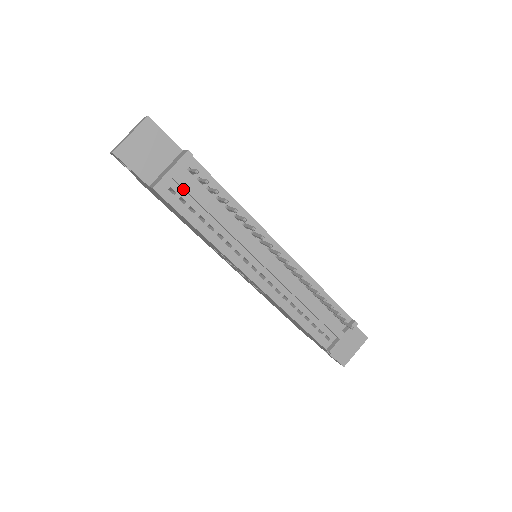
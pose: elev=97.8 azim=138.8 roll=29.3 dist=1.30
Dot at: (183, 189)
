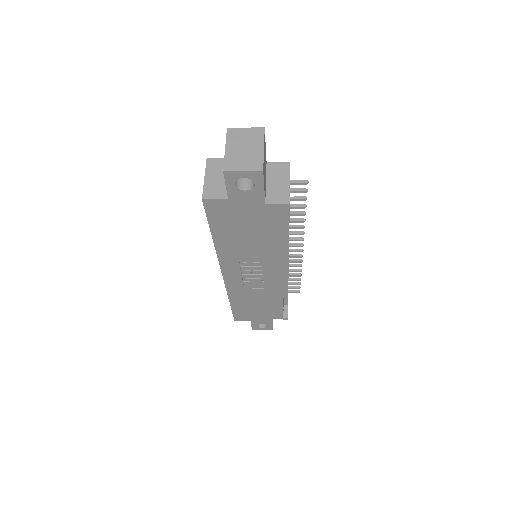
Dot at: occluded
